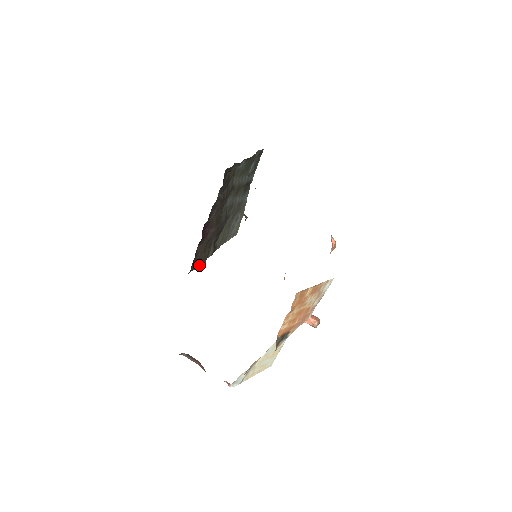
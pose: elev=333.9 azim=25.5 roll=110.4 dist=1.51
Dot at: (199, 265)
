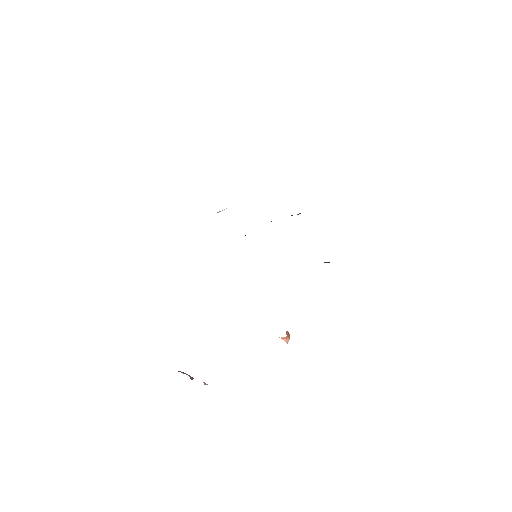
Dot at: occluded
